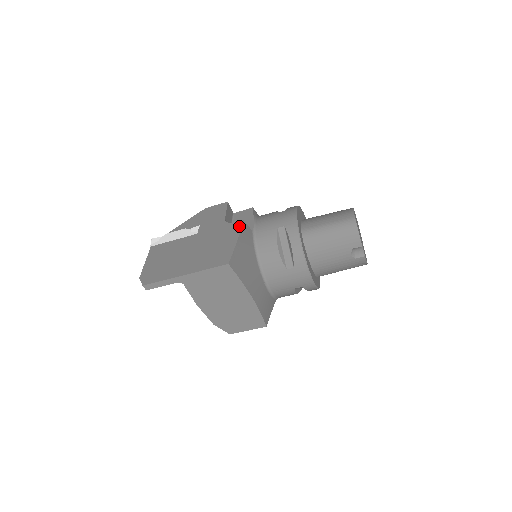
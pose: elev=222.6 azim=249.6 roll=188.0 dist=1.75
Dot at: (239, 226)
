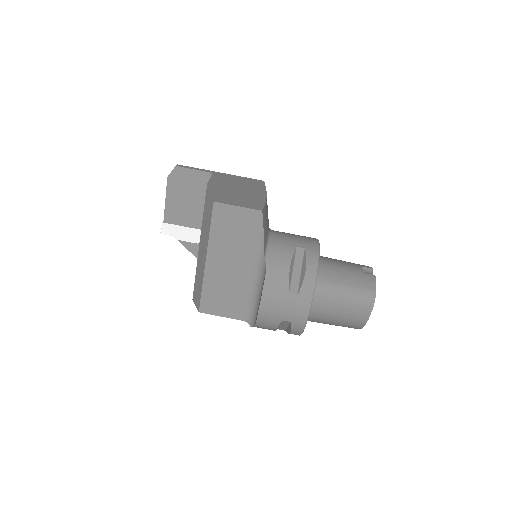
Dot at: occluded
